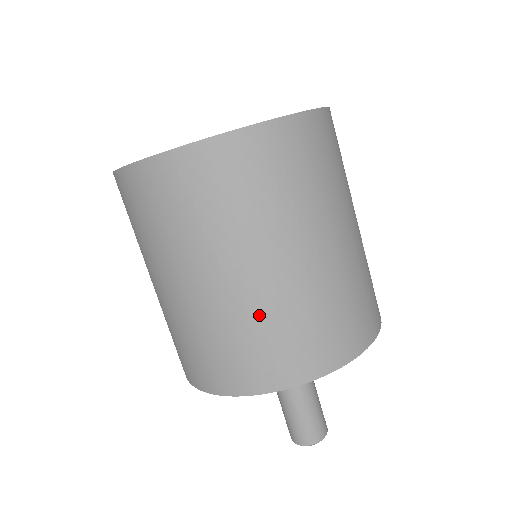
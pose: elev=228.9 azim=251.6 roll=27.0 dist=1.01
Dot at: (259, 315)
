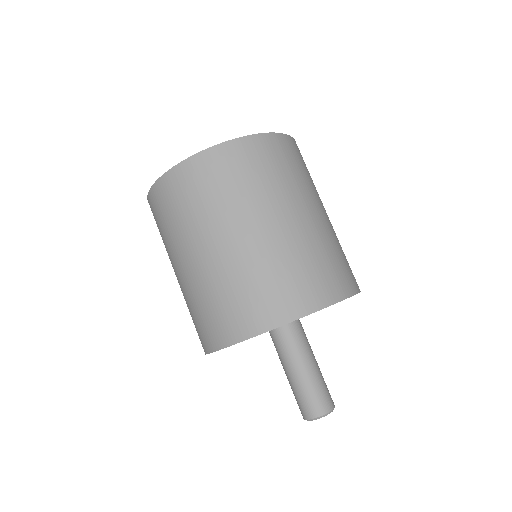
Dot at: (203, 290)
